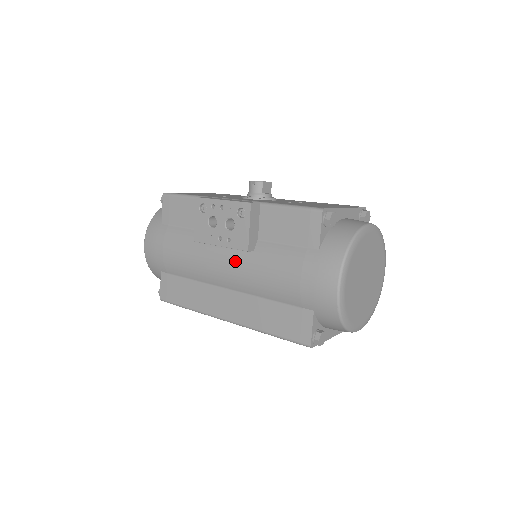
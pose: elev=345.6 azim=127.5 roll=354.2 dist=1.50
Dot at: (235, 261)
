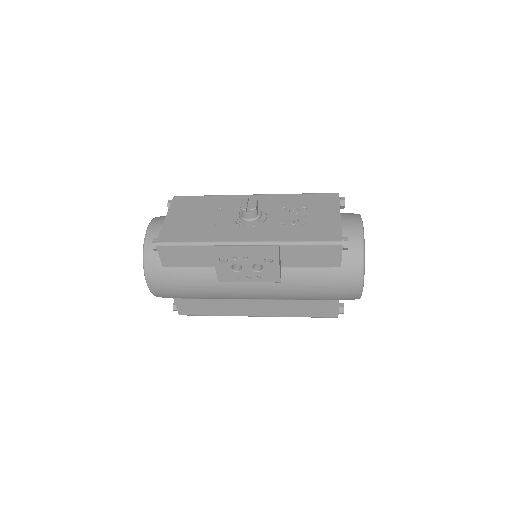
Dot at: (264, 286)
